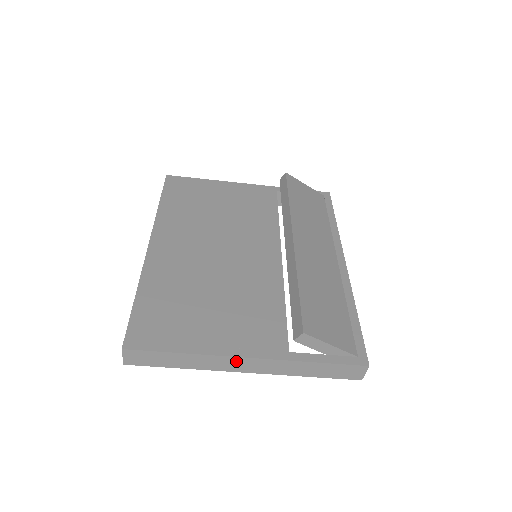
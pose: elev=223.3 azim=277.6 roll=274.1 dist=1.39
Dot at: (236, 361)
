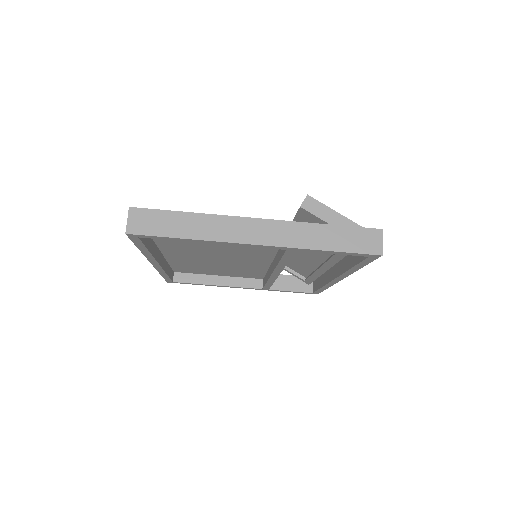
Dot at: (245, 224)
